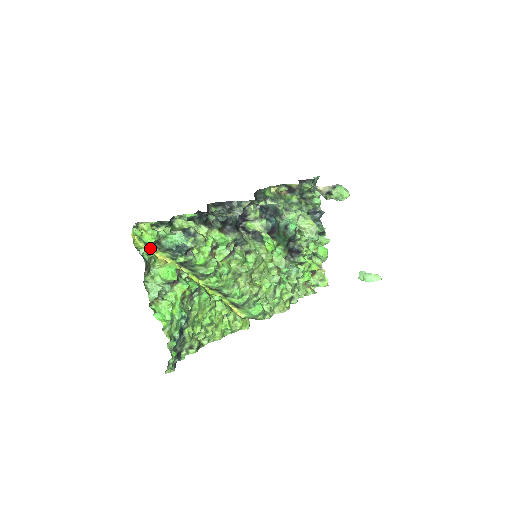
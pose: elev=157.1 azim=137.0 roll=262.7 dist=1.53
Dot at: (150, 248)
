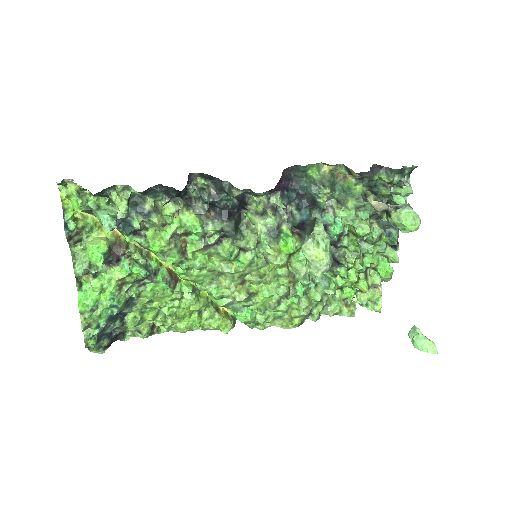
Dot at: (89, 212)
